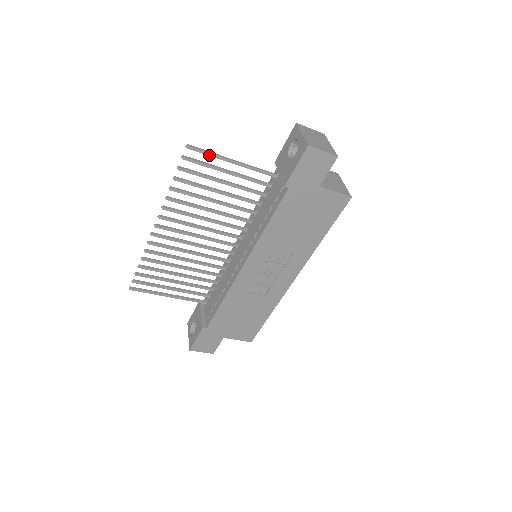
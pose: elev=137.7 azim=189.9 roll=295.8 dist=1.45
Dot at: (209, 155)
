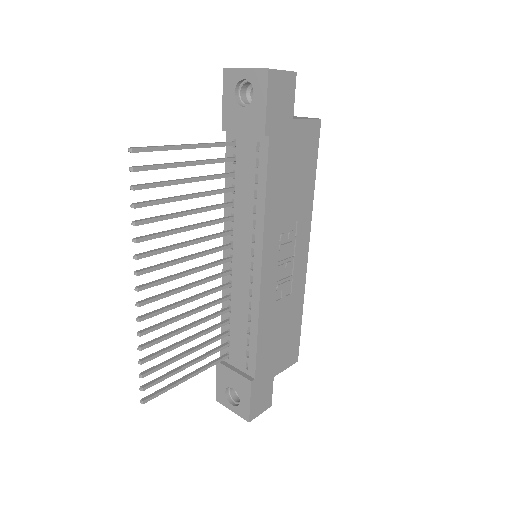
Dot at: (160, 150)
